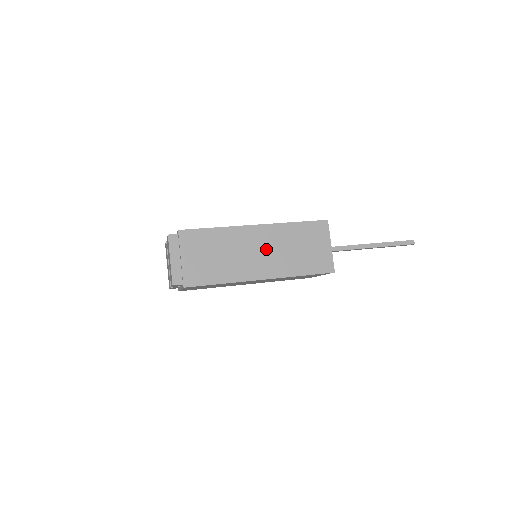
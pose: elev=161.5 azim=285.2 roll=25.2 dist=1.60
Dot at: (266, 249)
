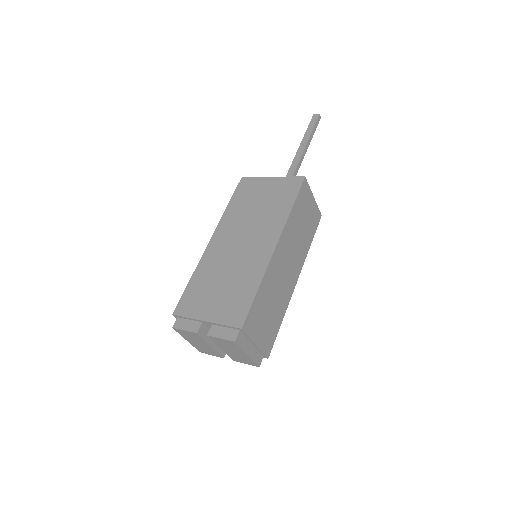
Dot at: (289, 256)
